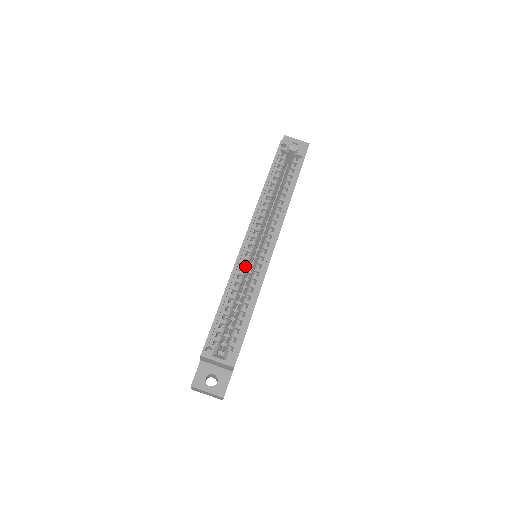
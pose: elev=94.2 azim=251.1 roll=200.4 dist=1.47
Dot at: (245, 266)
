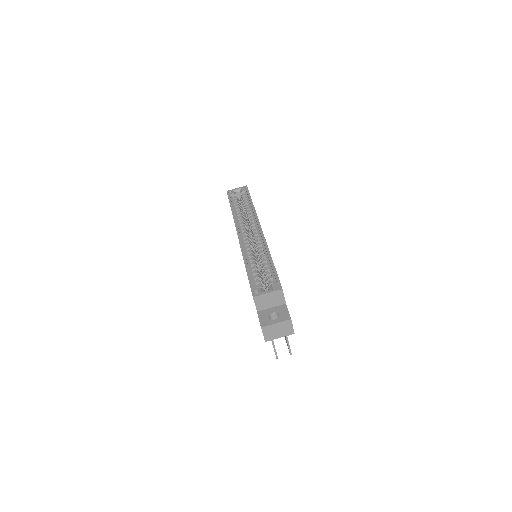
Dot at: (249, 247)
